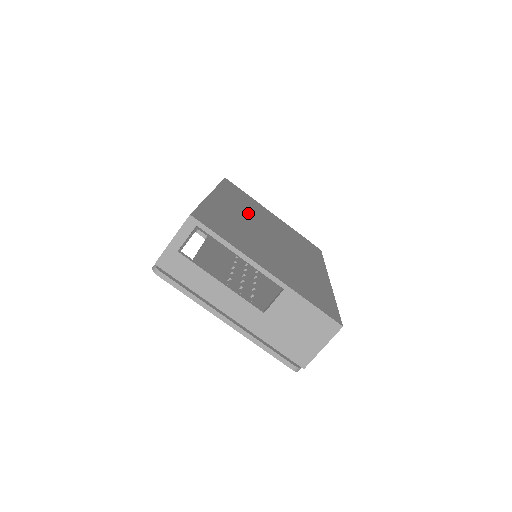
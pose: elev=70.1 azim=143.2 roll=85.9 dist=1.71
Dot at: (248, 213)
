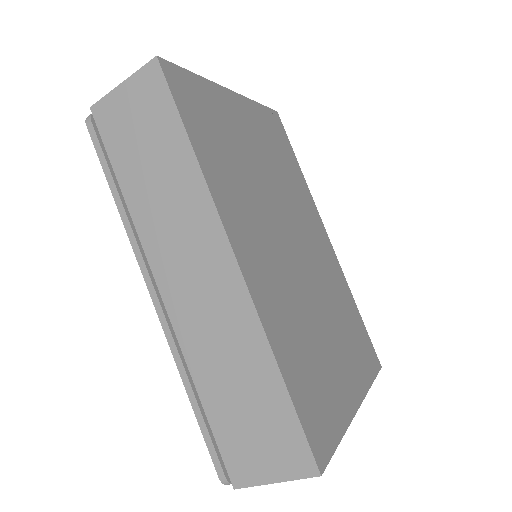
Dot at: (258, 214)
